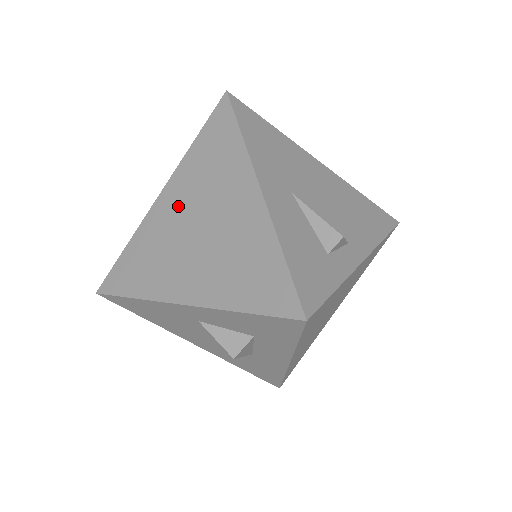
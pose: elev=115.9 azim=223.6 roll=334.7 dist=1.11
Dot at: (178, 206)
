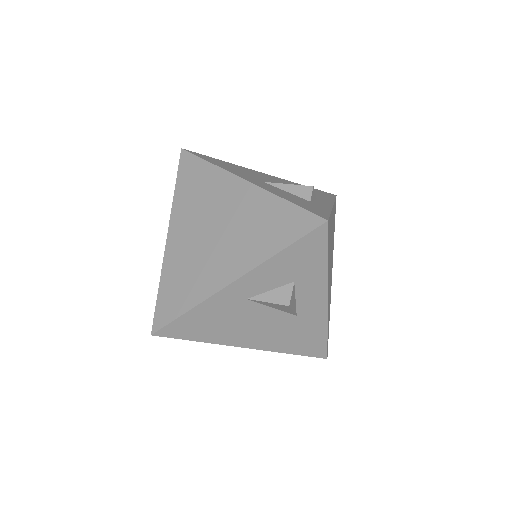
Dot at: (188, 231)
